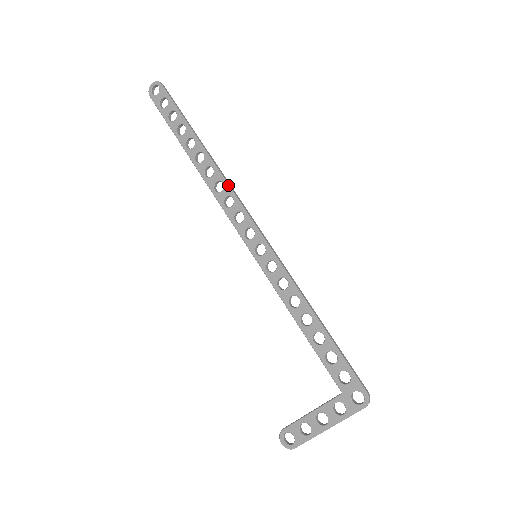
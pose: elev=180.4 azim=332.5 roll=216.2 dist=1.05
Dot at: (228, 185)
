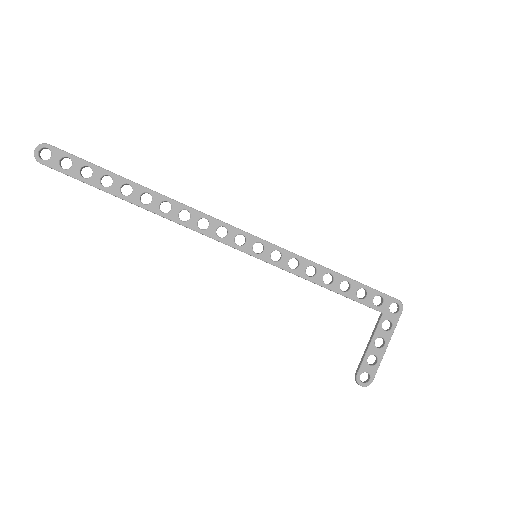
Dot at: (194, 209)
